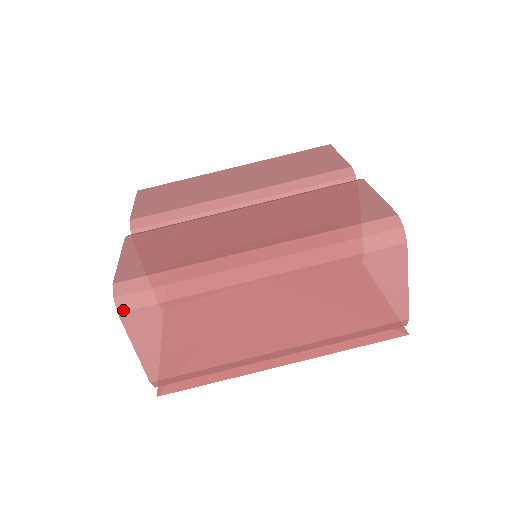
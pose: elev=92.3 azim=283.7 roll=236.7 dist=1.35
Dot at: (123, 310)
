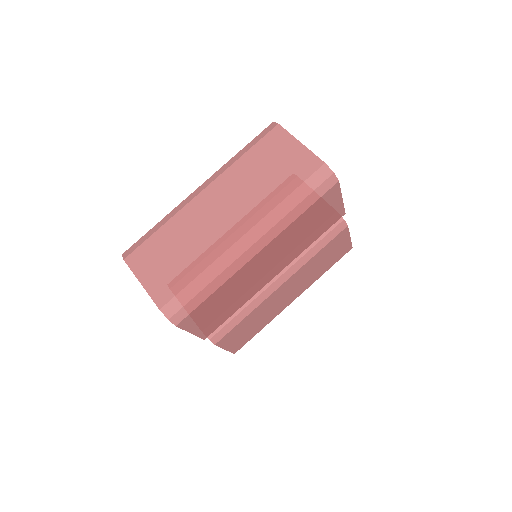
Dot at: (126, 256)
